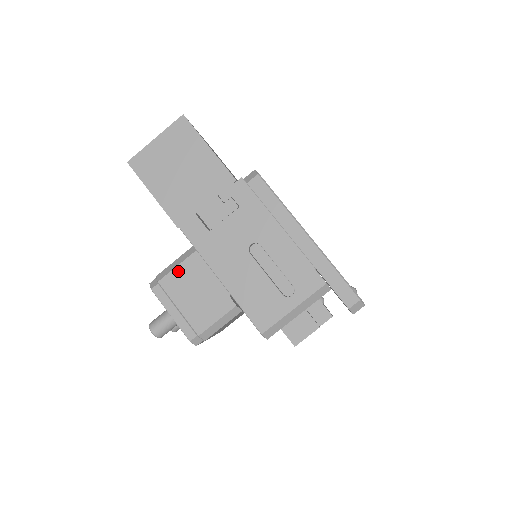
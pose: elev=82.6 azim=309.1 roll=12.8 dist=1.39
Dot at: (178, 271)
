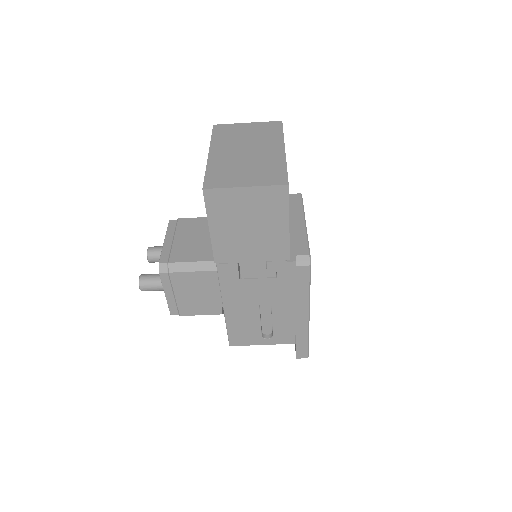
Dot at: (191, 275)
